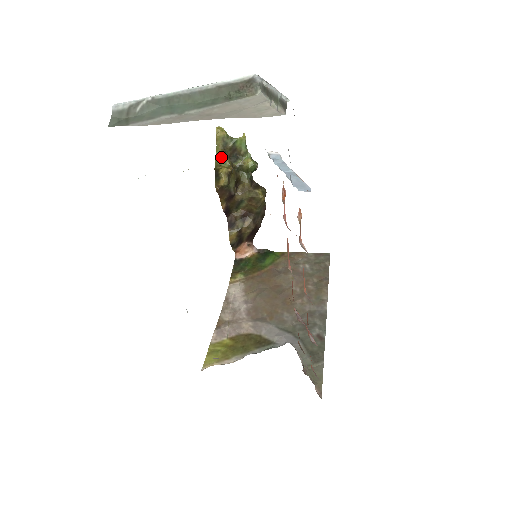
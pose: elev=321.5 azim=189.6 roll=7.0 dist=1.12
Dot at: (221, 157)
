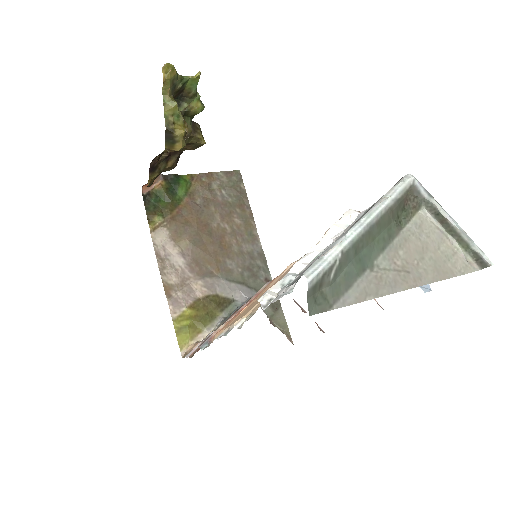
Dot at: (173, 110)
